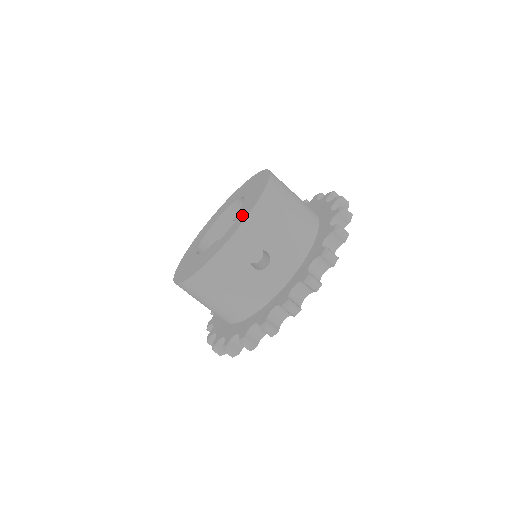
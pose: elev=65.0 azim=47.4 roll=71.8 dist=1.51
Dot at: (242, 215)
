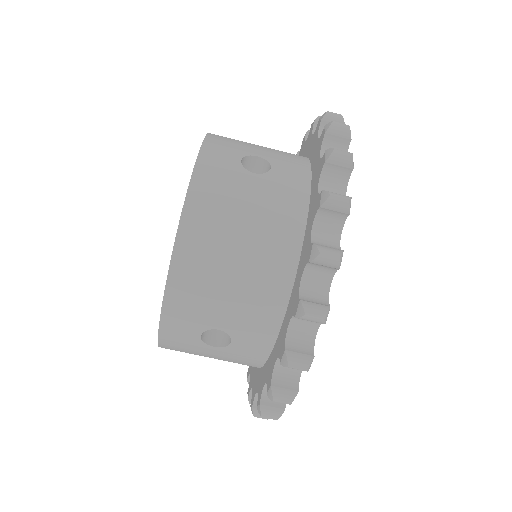
Dot at: occluded
